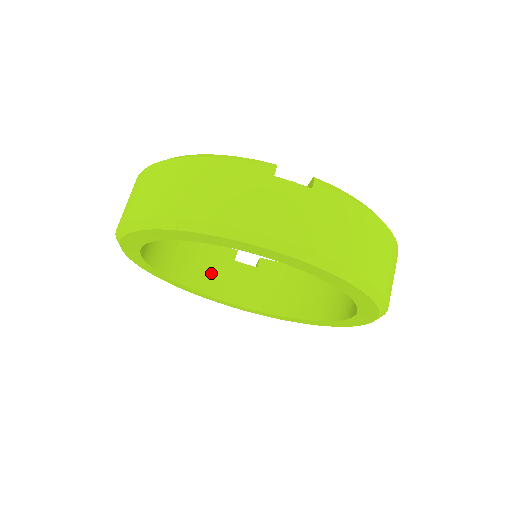
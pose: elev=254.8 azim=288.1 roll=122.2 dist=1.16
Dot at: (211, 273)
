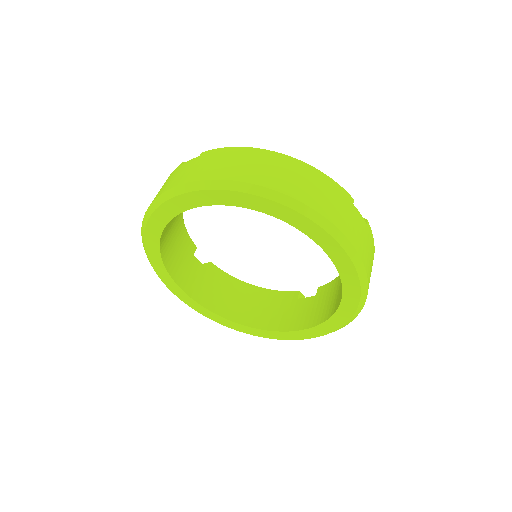
Dot at: (177, 257)
